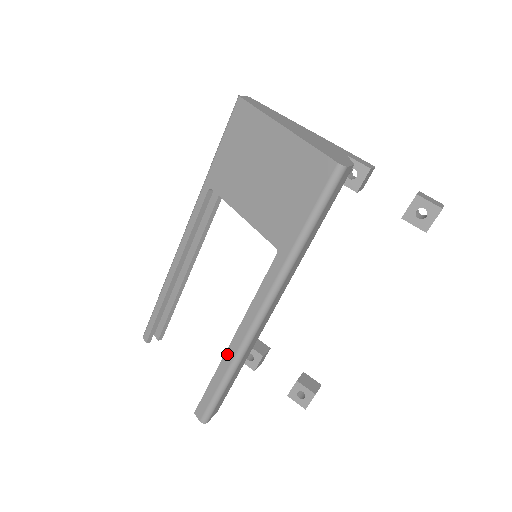
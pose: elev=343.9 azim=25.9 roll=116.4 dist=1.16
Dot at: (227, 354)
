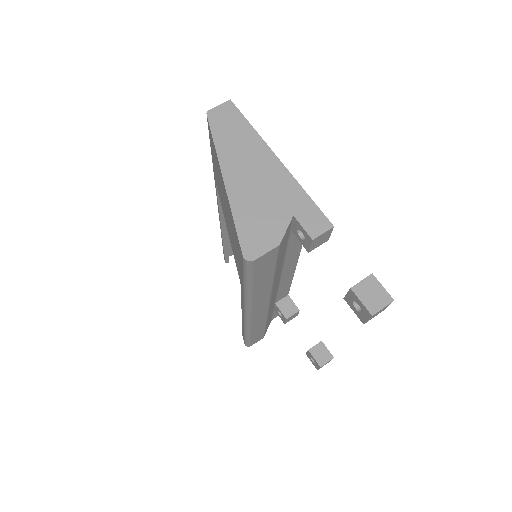
Dot at: (242, 321)
